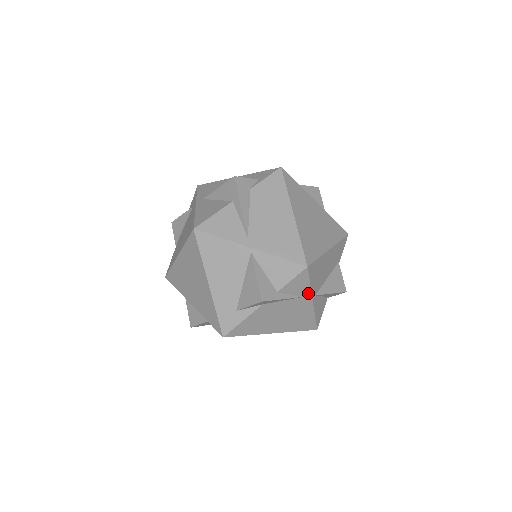
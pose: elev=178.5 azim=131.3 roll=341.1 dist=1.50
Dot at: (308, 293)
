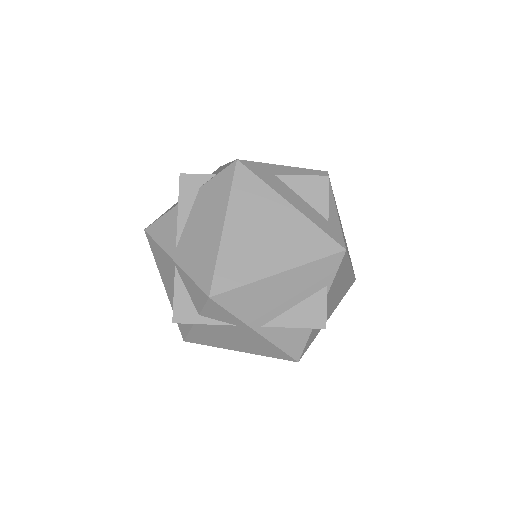
Dot at: (241, 323)
